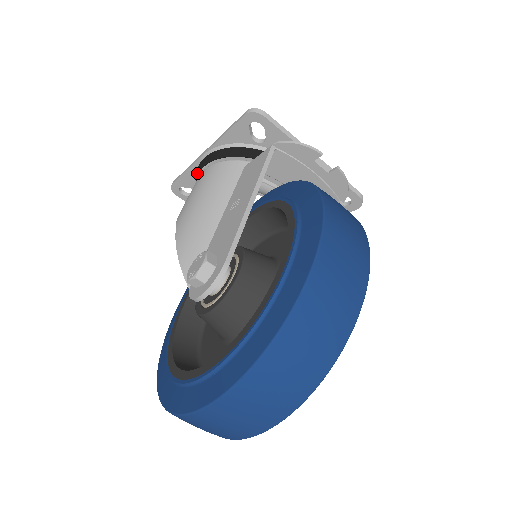
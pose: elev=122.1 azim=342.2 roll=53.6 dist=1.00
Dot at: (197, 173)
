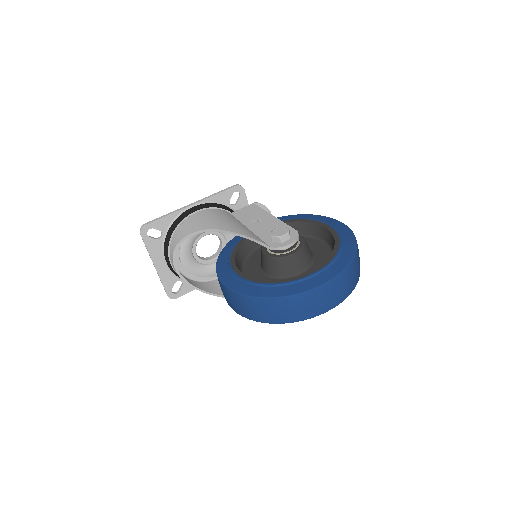
Dot at: (185, 215)
